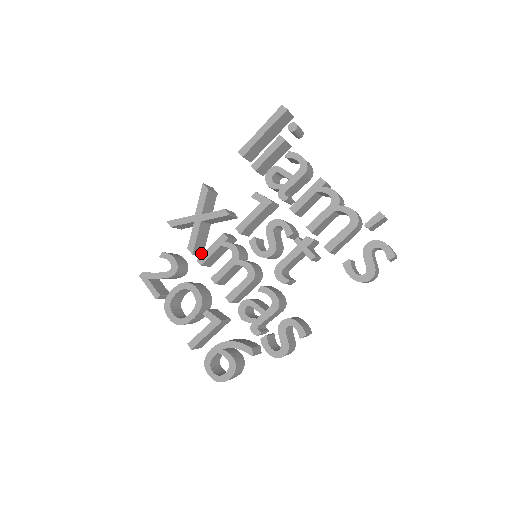
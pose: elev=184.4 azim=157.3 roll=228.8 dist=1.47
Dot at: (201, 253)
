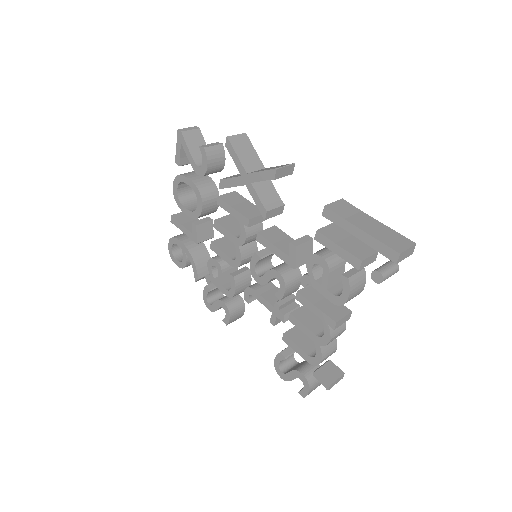
Dot at: occluded
